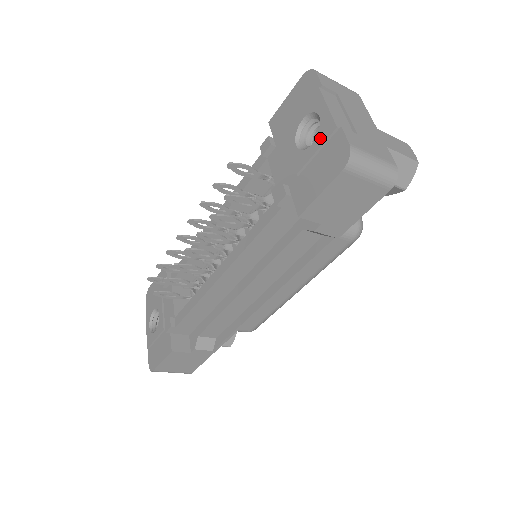
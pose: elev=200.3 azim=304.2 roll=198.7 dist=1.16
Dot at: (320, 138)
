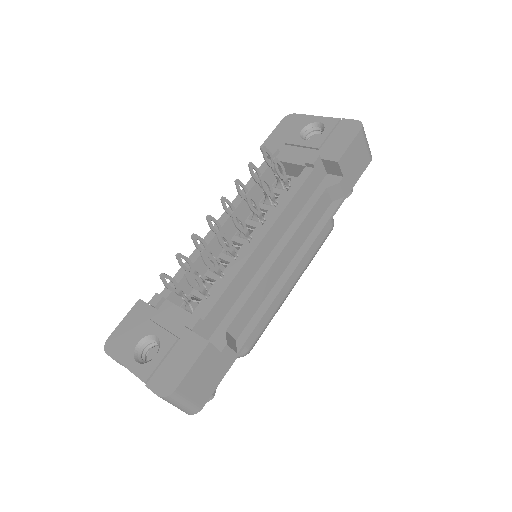
Dot at: (329, 127)
